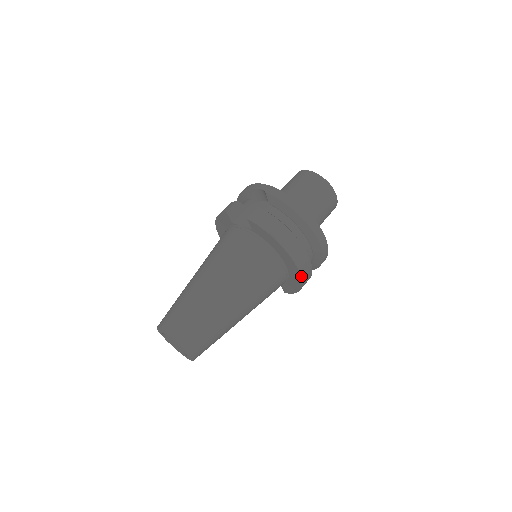
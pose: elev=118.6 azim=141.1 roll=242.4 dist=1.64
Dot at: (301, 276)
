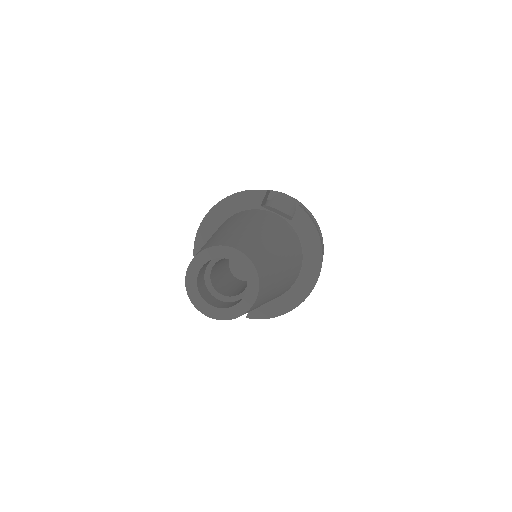
Dot at: occluded
